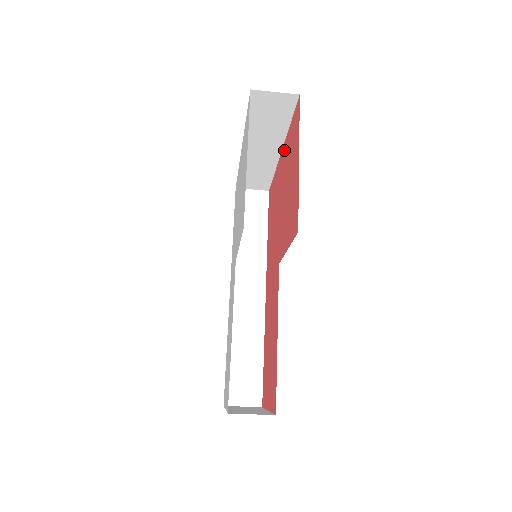
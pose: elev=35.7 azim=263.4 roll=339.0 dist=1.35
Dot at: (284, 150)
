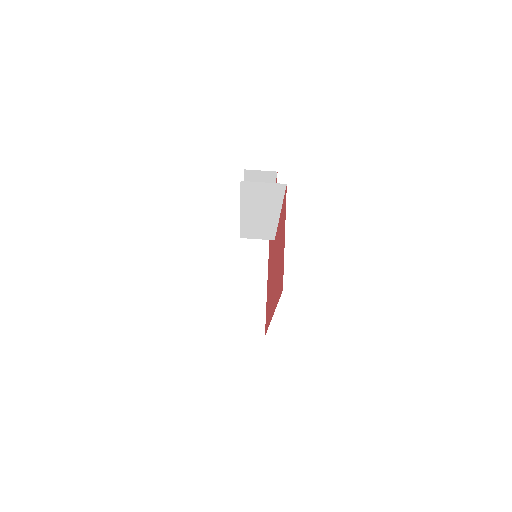
Dot at: occluded
